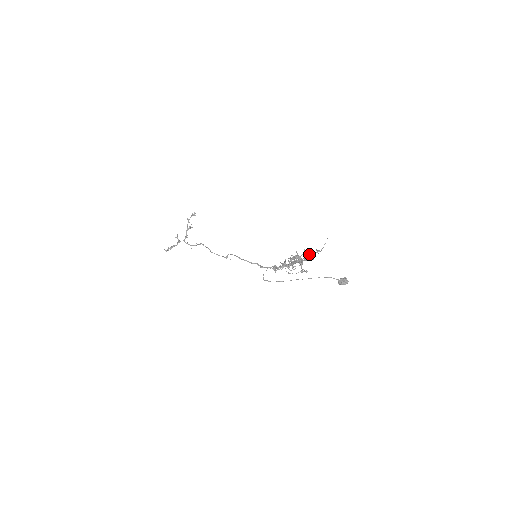
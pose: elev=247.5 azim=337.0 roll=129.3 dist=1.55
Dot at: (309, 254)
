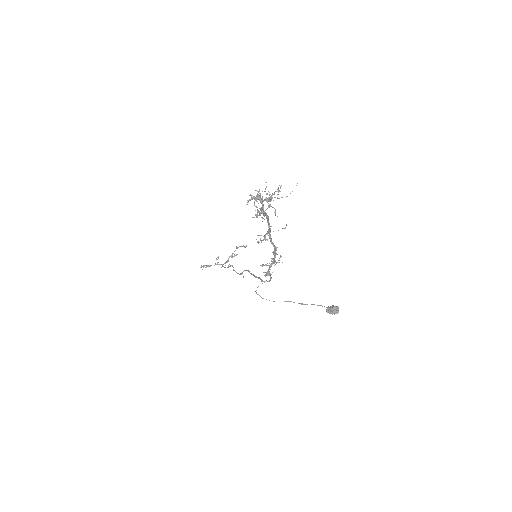
Dot at: (271, 195)
